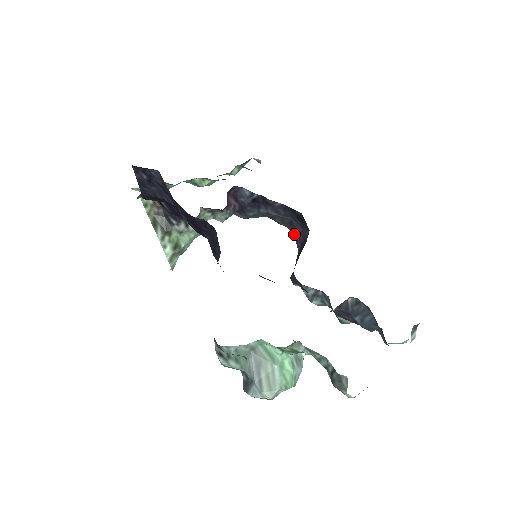
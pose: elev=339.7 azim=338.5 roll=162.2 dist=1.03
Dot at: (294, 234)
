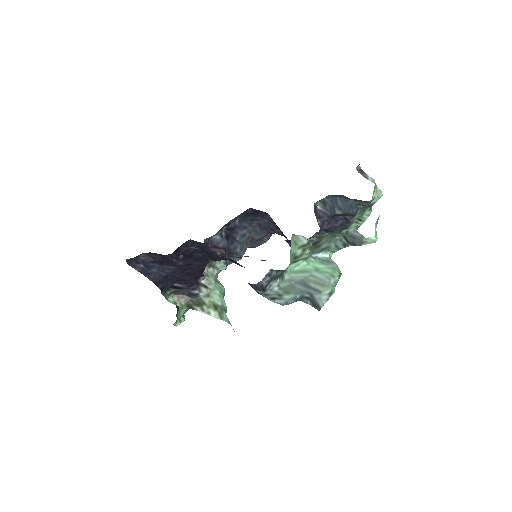
Dot at: (271, 231)
